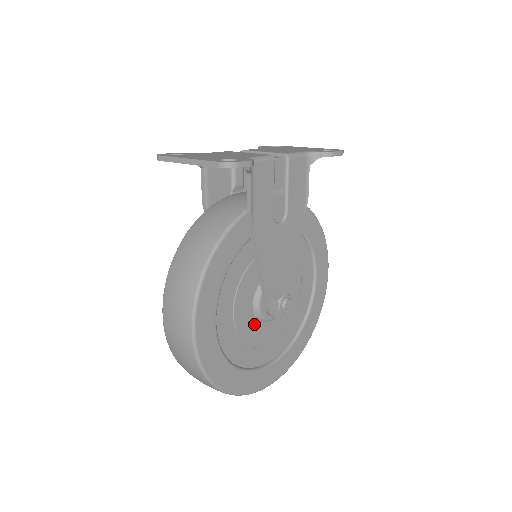
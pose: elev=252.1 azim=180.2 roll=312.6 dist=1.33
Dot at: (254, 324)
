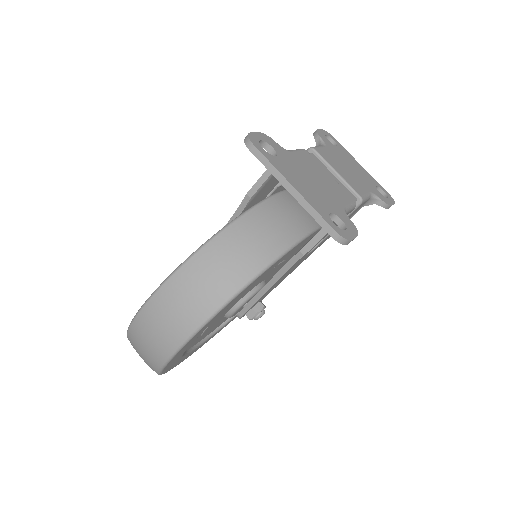
Dot at: (219, 320)
